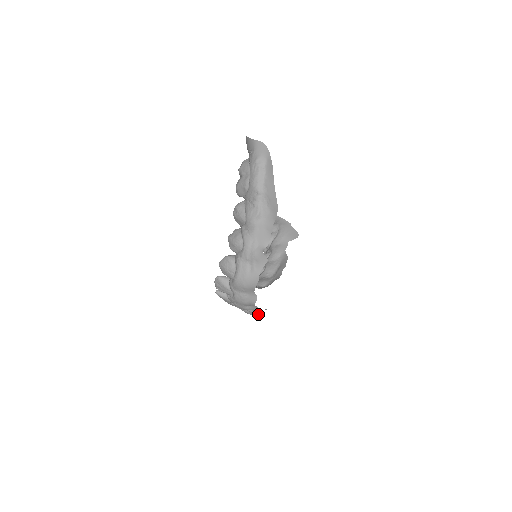
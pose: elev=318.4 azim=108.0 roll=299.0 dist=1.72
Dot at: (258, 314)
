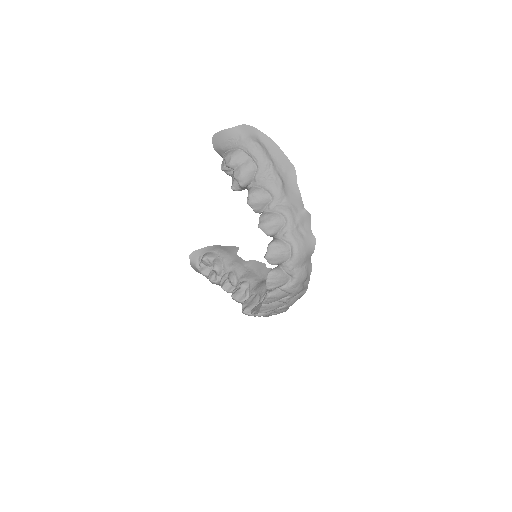
Dot at: (299, 298)
